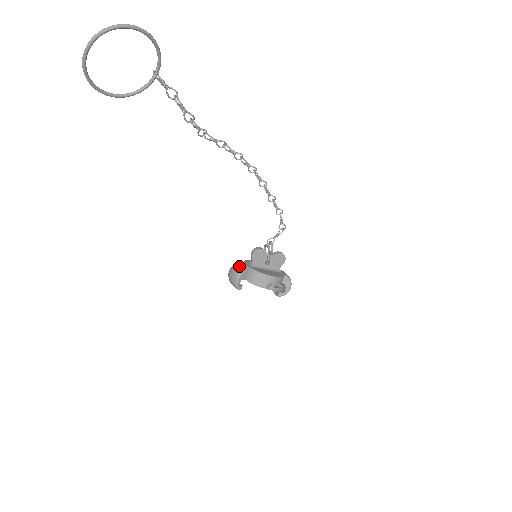
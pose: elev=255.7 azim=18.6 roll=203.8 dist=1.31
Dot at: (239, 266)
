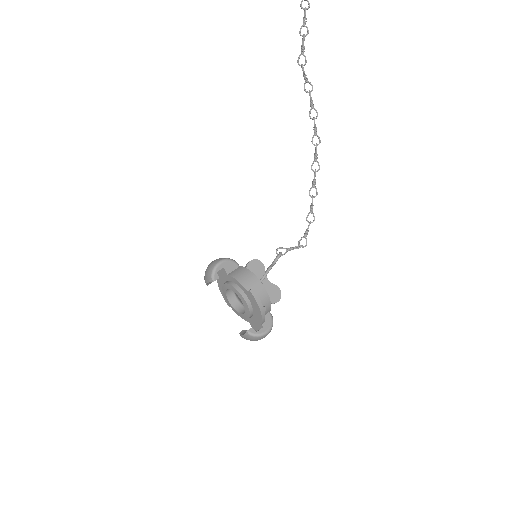
Dot at: occluded
